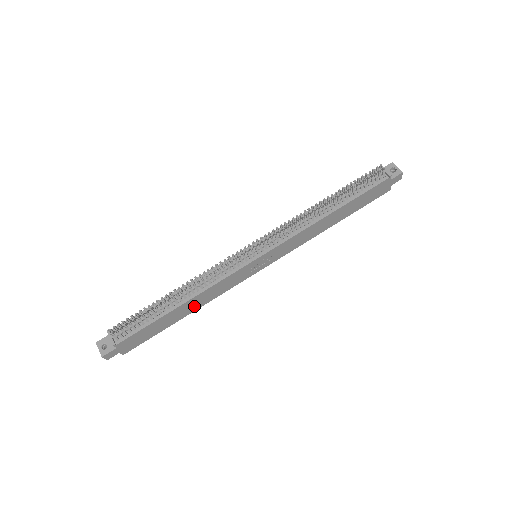
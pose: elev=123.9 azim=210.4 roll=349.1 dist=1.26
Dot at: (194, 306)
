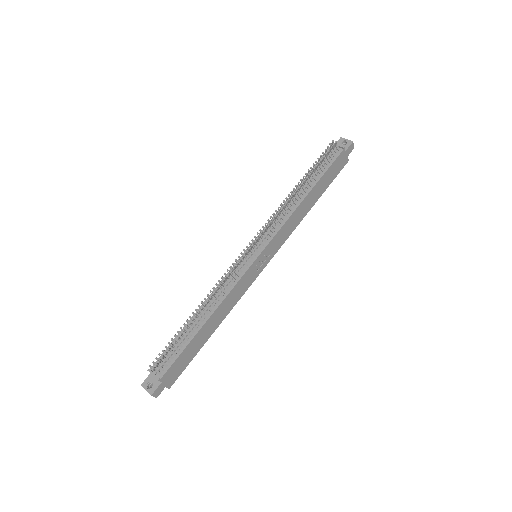
Dot at: (218, 320)
